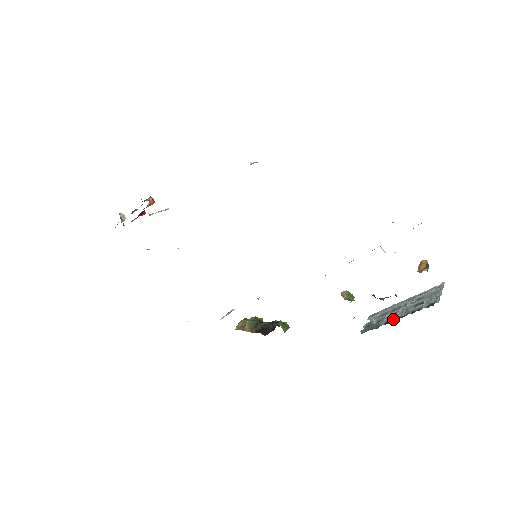
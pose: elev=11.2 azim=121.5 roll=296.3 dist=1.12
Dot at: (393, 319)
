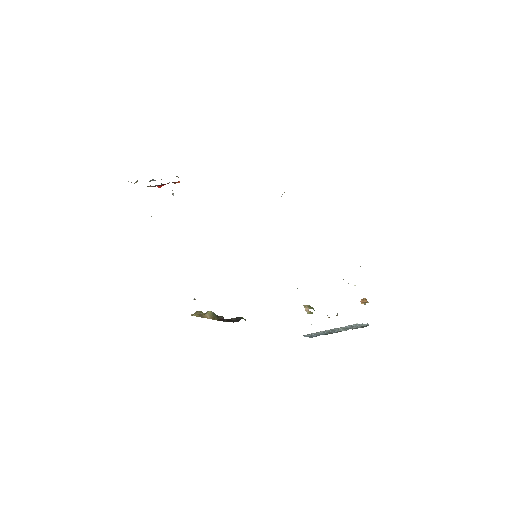
Dot at: (336, 332)
